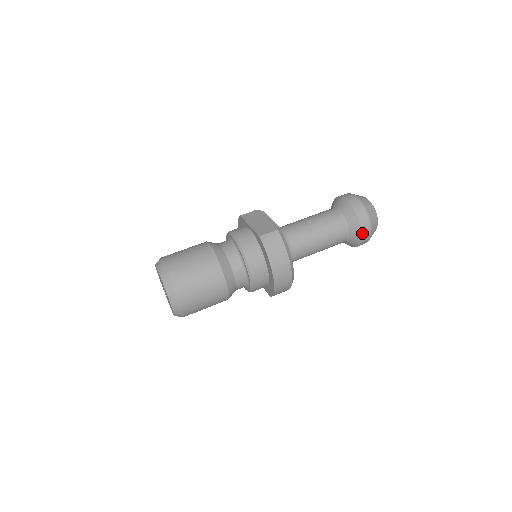
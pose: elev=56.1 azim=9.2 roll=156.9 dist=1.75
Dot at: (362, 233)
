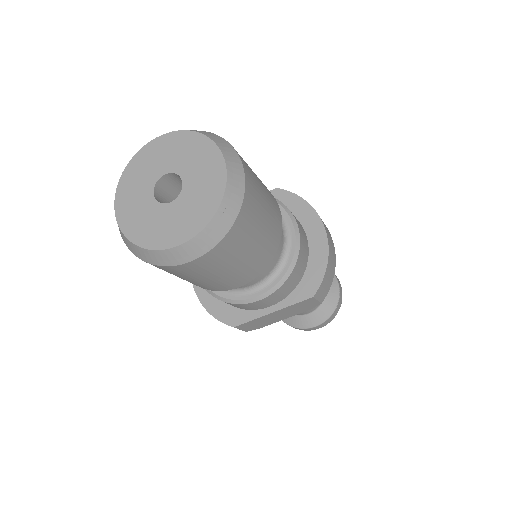
Dot at: (337, 281)
